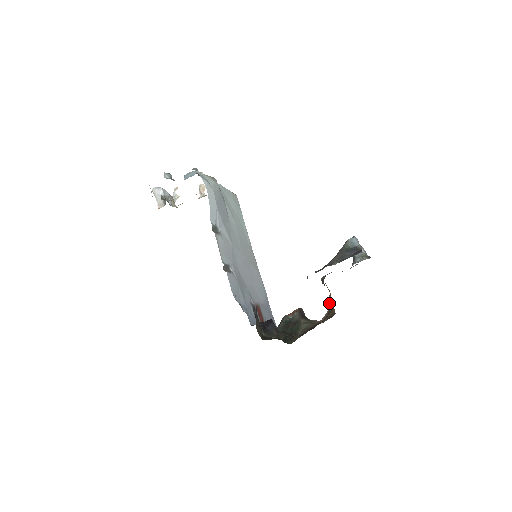
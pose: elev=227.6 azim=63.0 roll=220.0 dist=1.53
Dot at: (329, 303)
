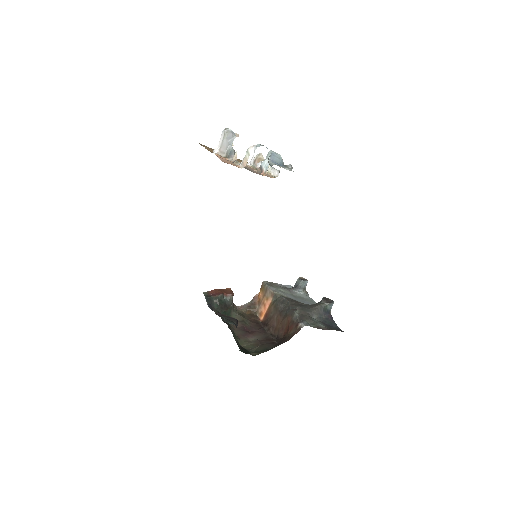
Dot at: (254, 299)
